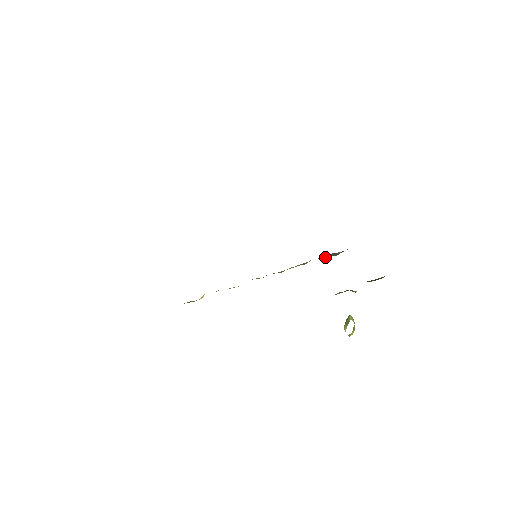
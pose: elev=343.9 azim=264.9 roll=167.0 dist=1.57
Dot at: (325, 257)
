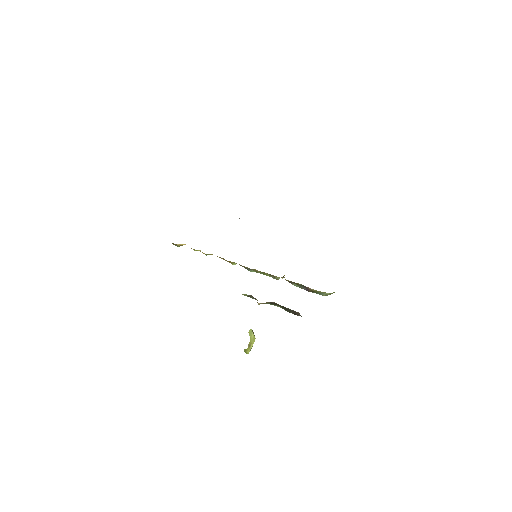
Dot at: (297, 286)
